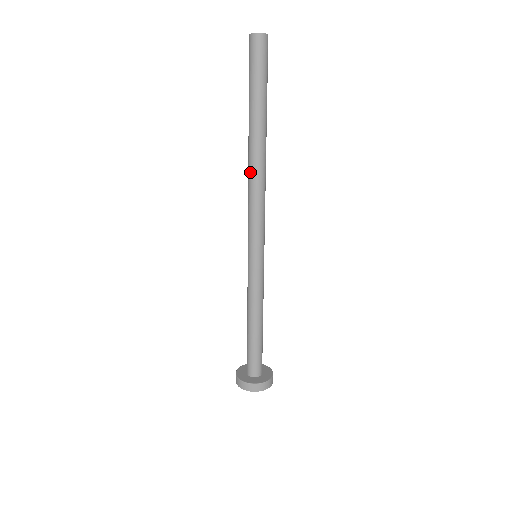
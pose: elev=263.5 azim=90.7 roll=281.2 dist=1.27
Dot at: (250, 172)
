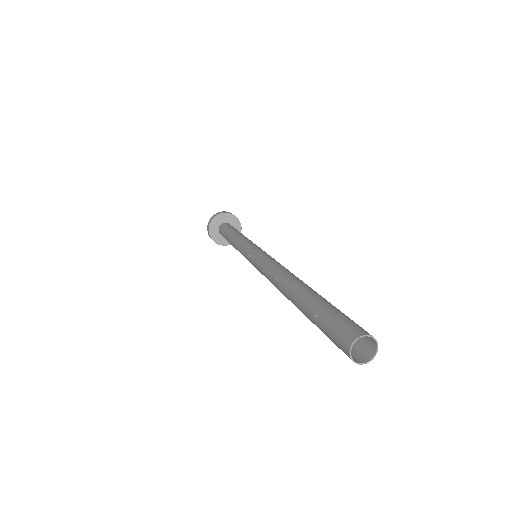
Dot at: (277, 288)
